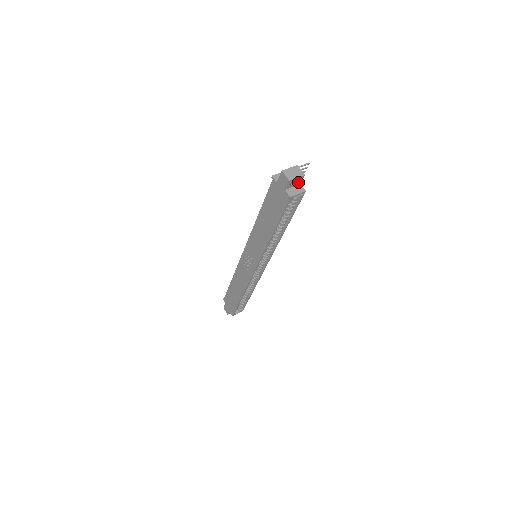
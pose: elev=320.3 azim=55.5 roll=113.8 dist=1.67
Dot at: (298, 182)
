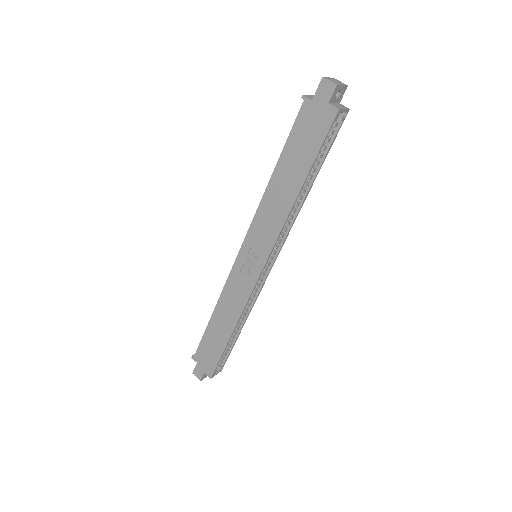
Dot at: (339, 97)
